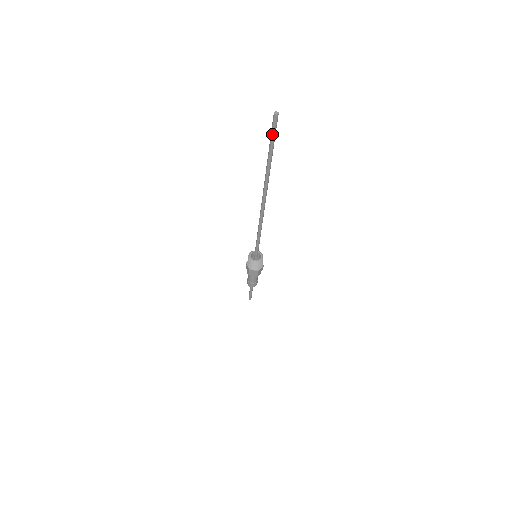
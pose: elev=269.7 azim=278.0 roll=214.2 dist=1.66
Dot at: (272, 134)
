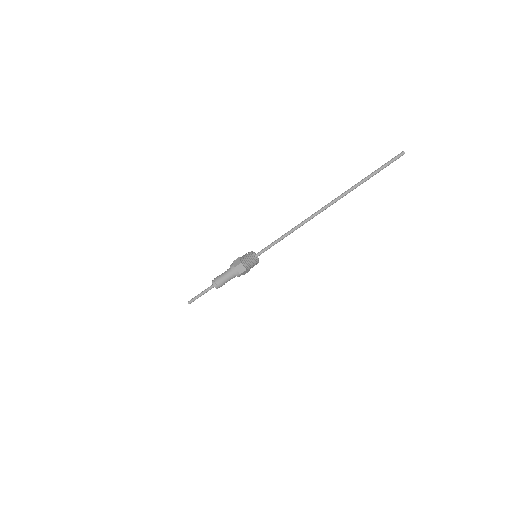
Dot at: (388, 163)
